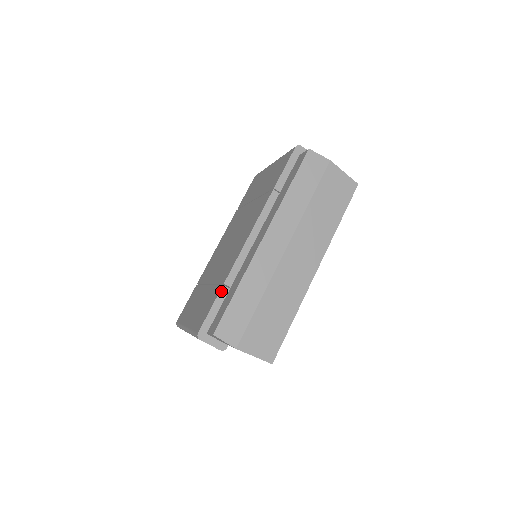
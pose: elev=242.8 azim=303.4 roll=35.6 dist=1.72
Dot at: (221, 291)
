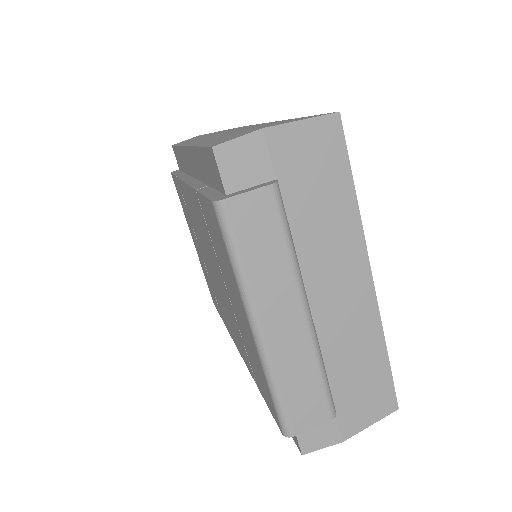
Dot at: (199, 191)
